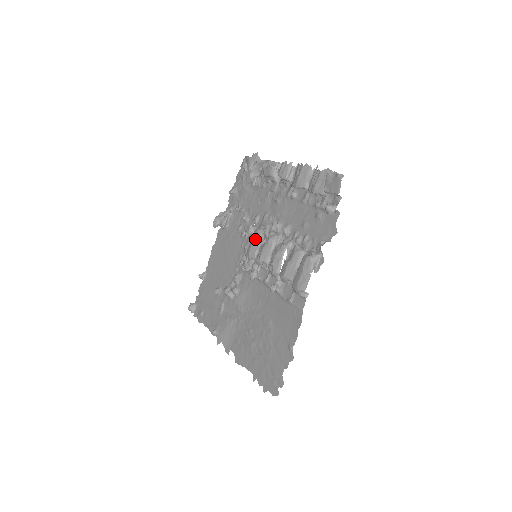
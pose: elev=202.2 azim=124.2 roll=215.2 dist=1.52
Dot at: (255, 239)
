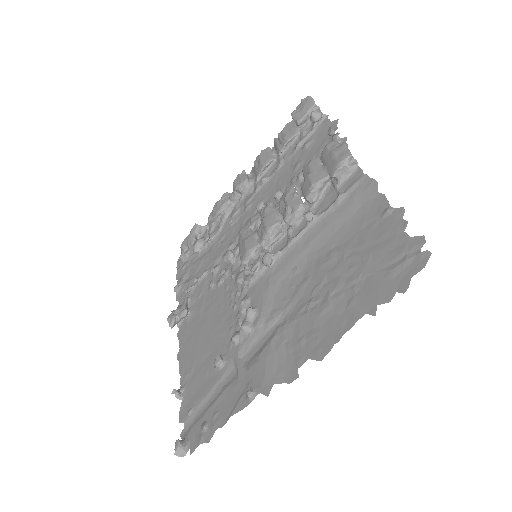
Dot at: (245, 237)
